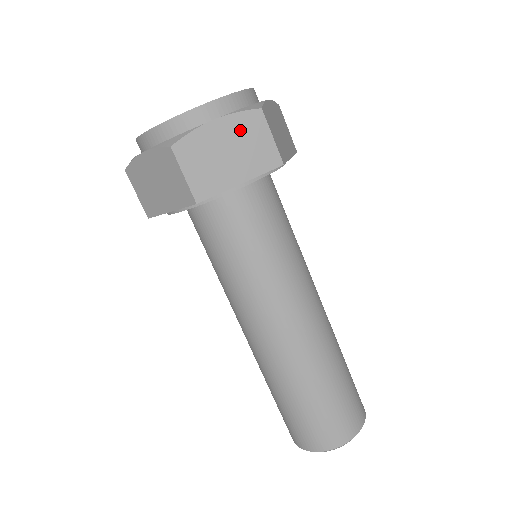
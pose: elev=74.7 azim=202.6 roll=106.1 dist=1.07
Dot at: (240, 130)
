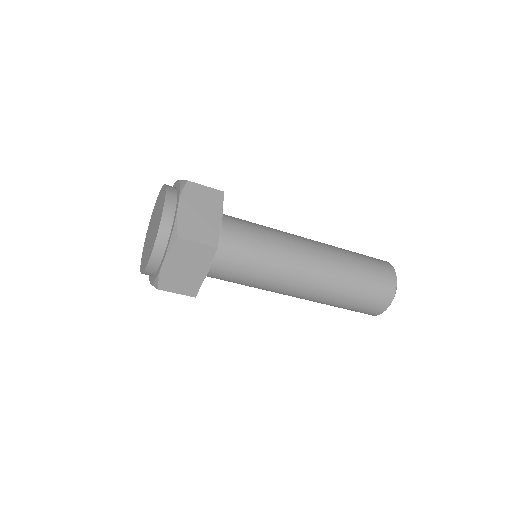
Dot at: occluded
